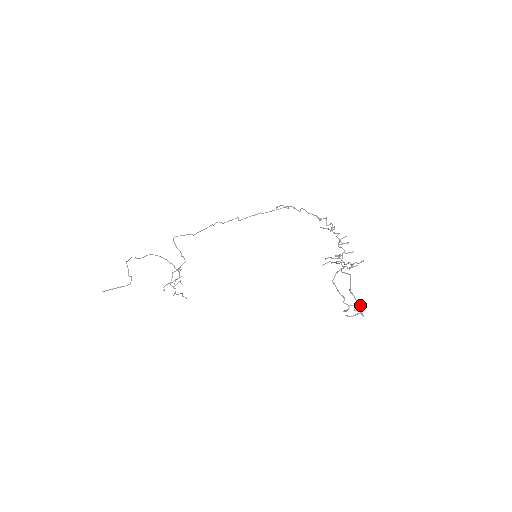
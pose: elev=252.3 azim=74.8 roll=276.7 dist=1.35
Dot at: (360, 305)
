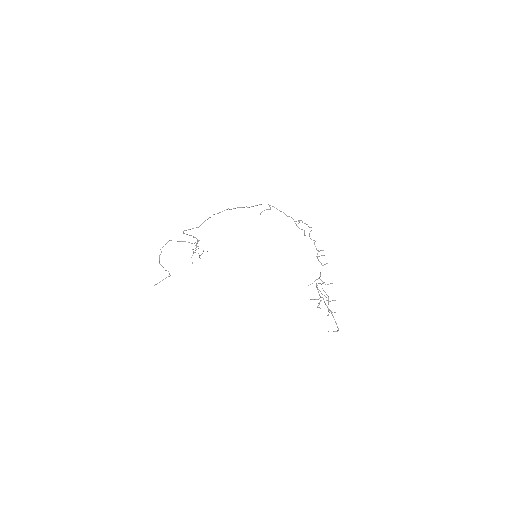
Dot at: occluded
